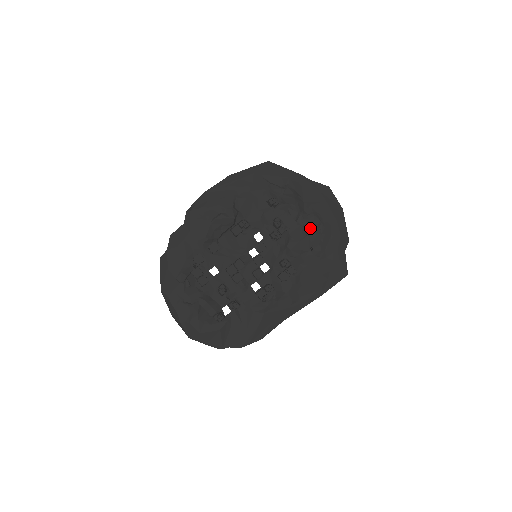
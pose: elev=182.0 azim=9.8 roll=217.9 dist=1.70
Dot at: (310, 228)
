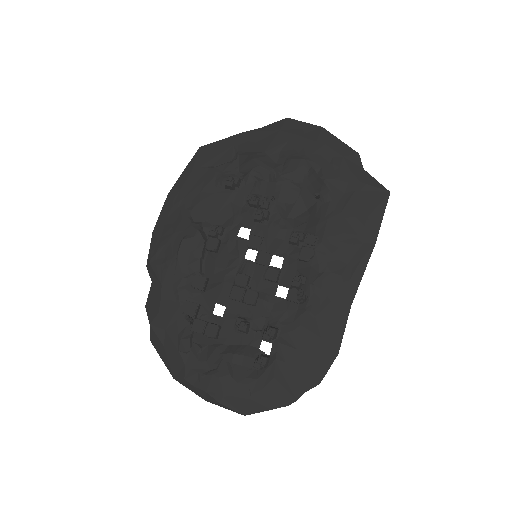
Dot at: (297, 176)
